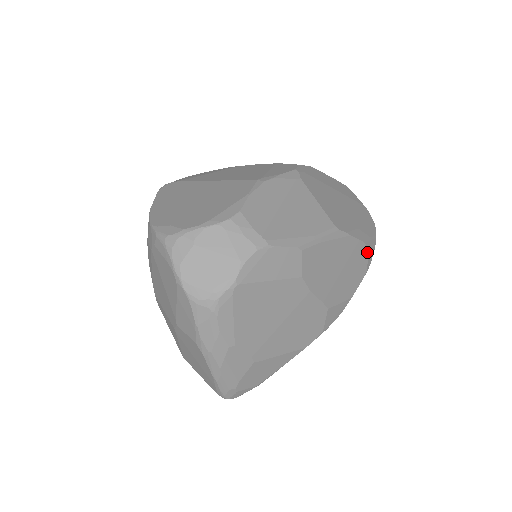
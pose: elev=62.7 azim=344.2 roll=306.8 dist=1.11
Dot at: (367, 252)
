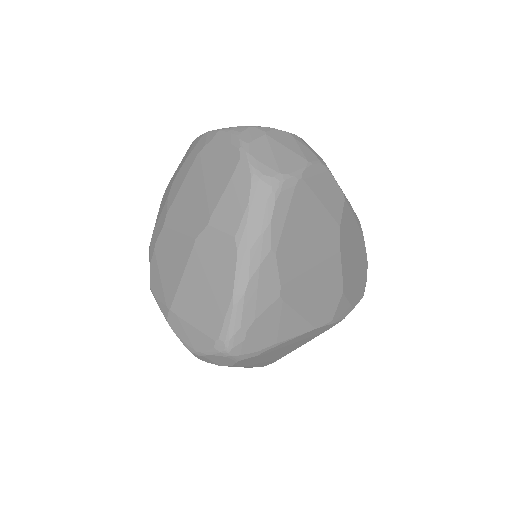
Dot at: (366, 275)
